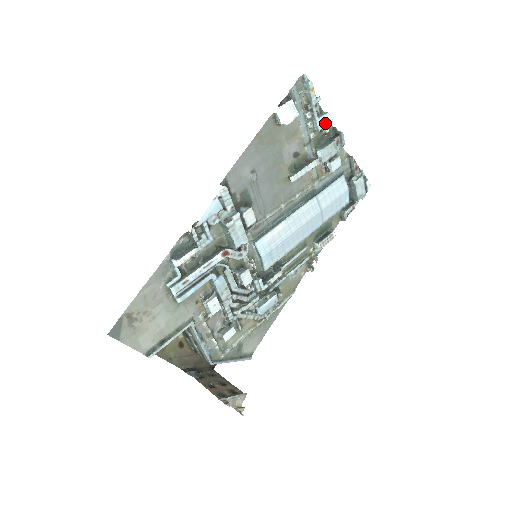
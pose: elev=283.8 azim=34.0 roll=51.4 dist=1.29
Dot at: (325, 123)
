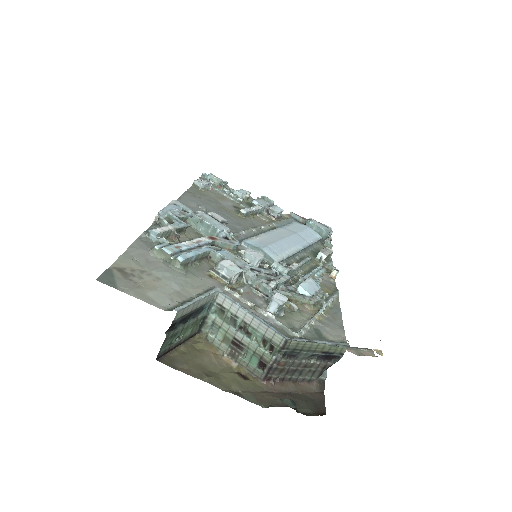
Dot at: (244, 192)
